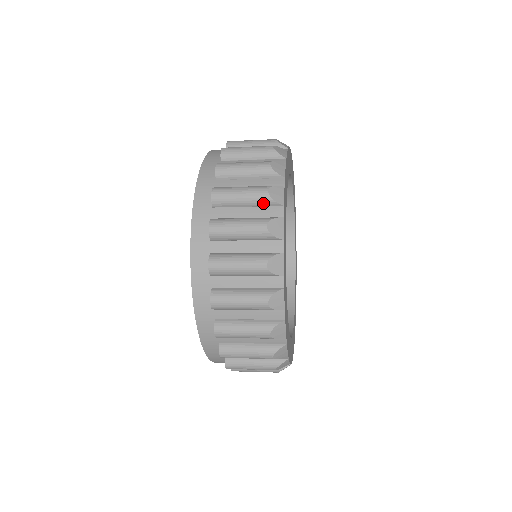
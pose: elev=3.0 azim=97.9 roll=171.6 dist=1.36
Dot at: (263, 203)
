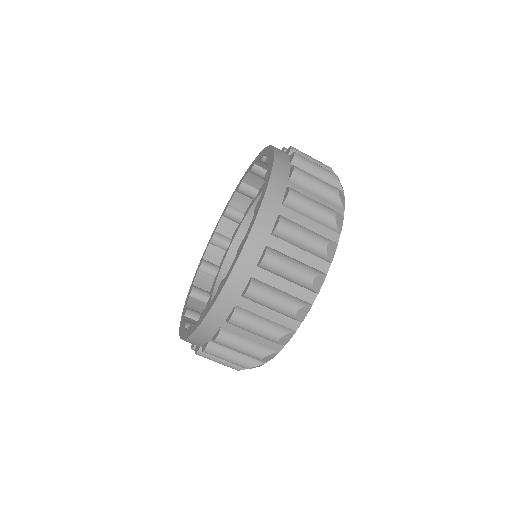
Dot at: (331, 181)
